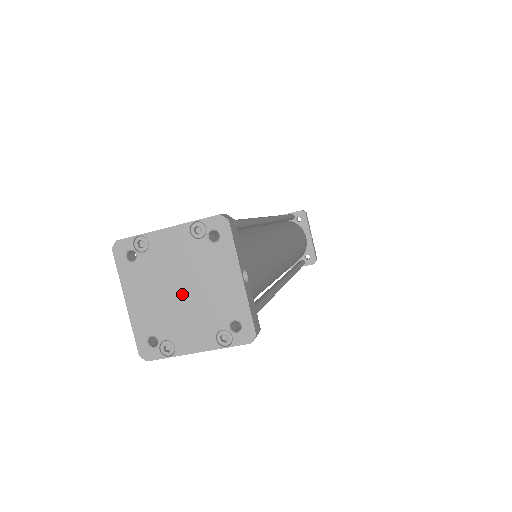
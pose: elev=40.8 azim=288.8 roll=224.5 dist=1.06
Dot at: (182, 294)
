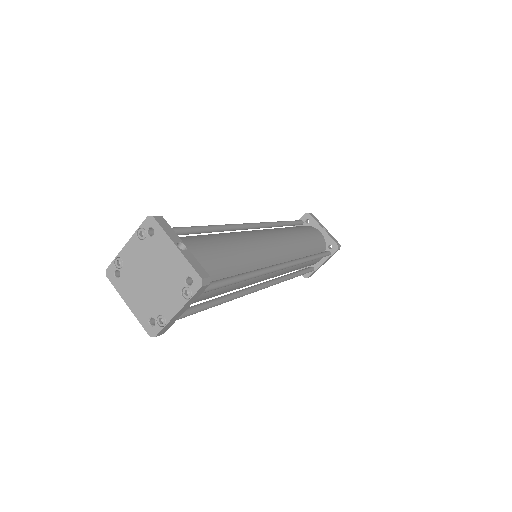
Dot at: (152, 280)
